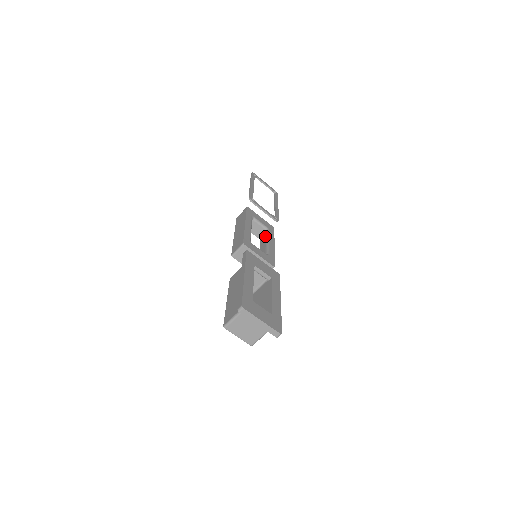
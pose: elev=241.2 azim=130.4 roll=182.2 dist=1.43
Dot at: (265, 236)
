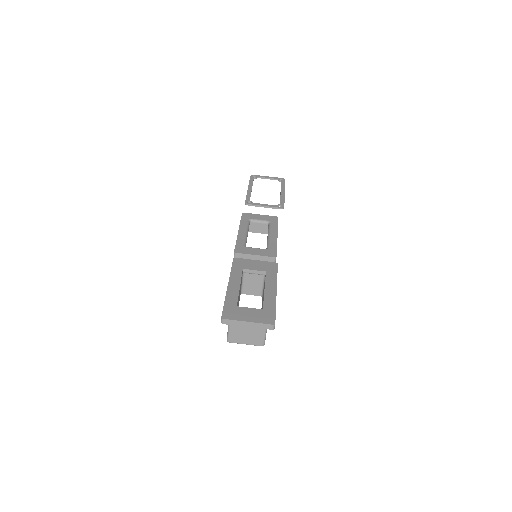
Dot at: occluded
